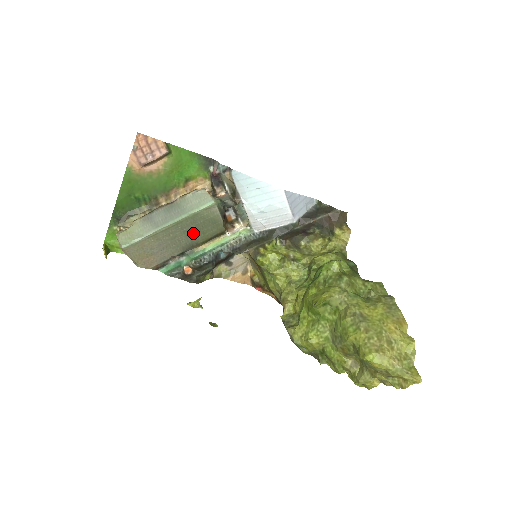
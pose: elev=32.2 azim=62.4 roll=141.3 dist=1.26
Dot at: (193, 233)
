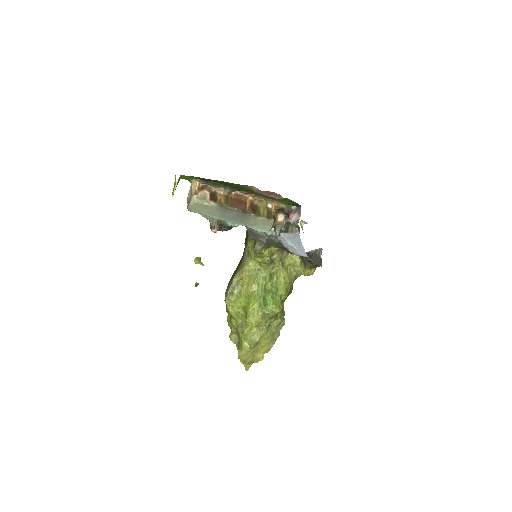
Dot at: occluded
